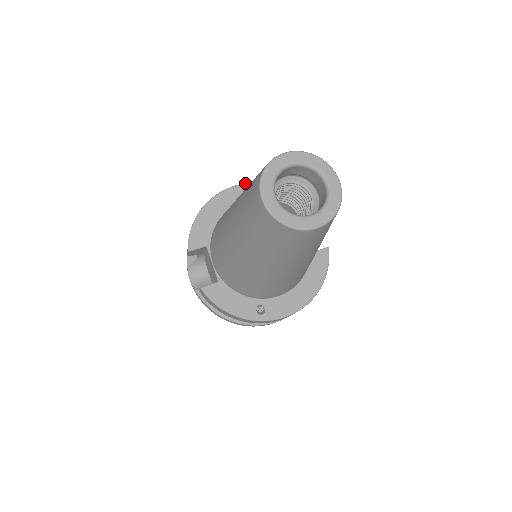
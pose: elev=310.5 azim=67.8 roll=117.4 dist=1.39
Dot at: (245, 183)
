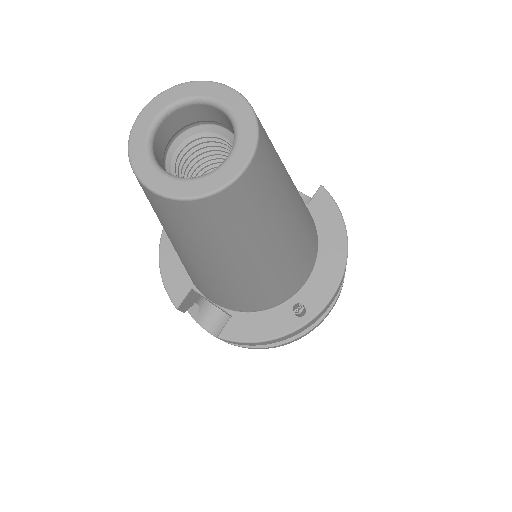
Dot at: occluded
